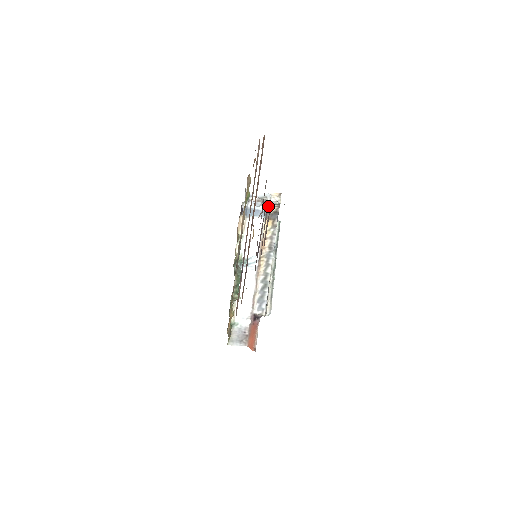
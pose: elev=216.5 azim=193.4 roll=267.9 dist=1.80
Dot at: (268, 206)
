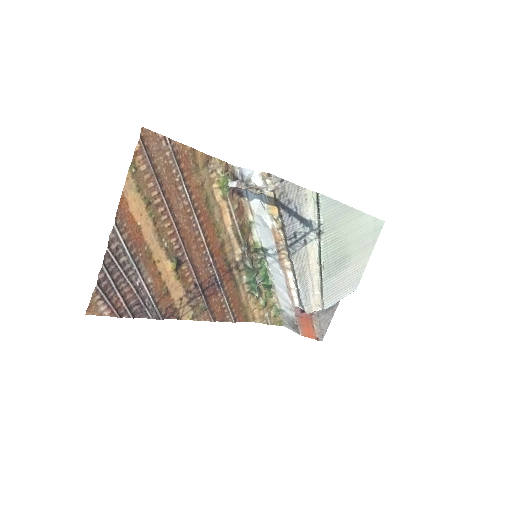
Dot at: occluded
